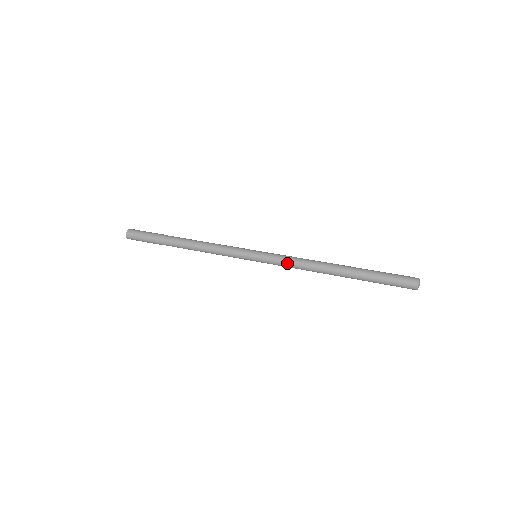
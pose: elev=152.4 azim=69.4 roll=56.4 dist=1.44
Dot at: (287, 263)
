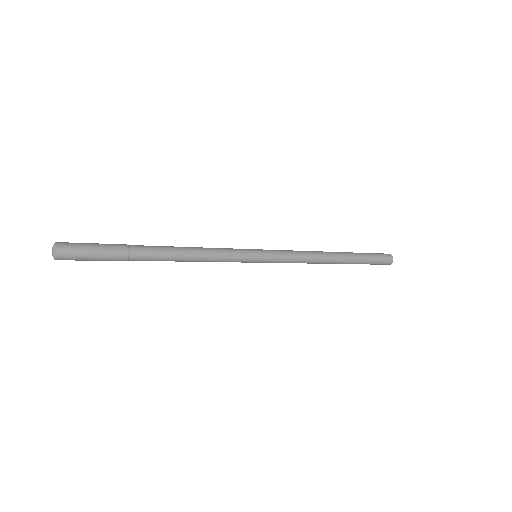
Dot at: (293, 254)
